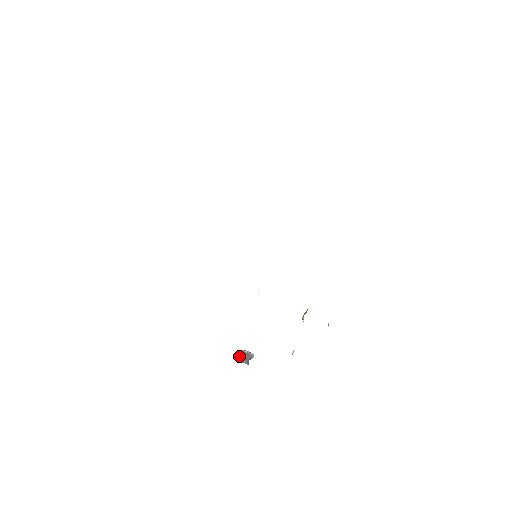
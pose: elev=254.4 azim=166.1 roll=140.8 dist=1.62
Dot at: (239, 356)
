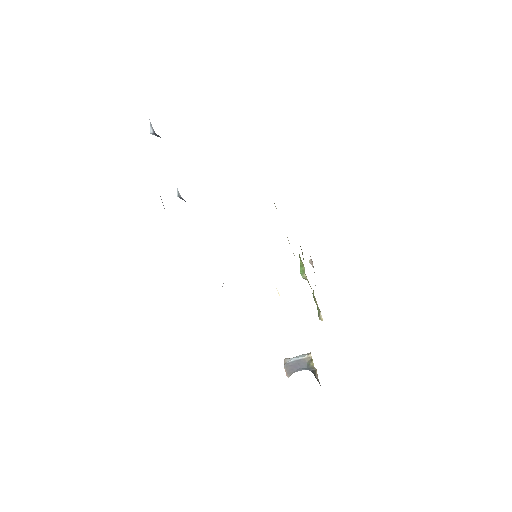
Dot at: (288, 371)
